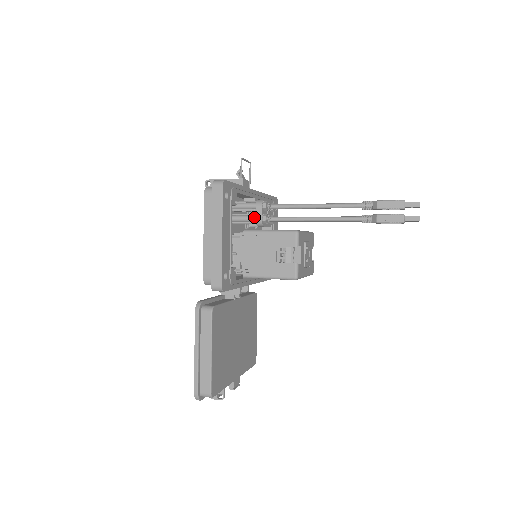
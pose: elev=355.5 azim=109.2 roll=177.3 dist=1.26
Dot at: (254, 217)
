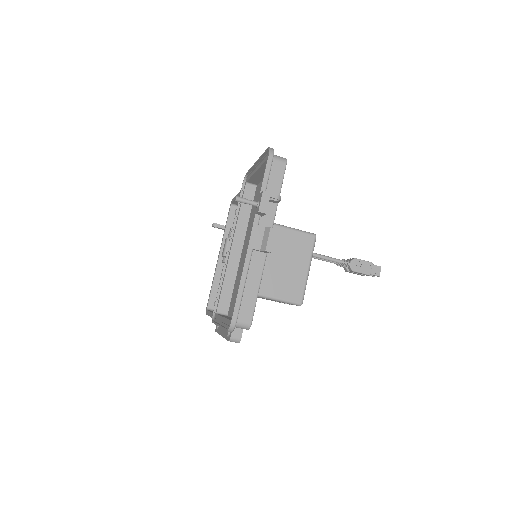
Dot at: occluded
